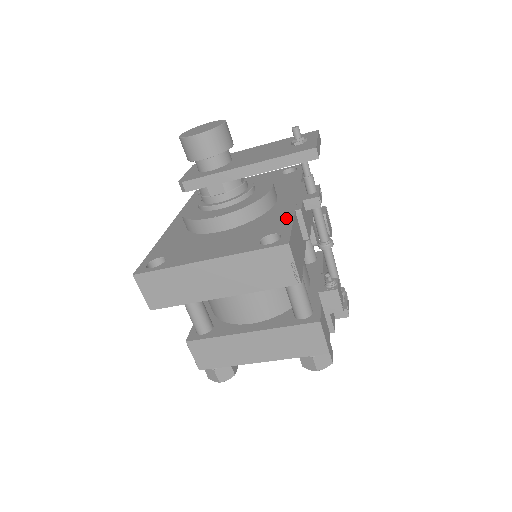
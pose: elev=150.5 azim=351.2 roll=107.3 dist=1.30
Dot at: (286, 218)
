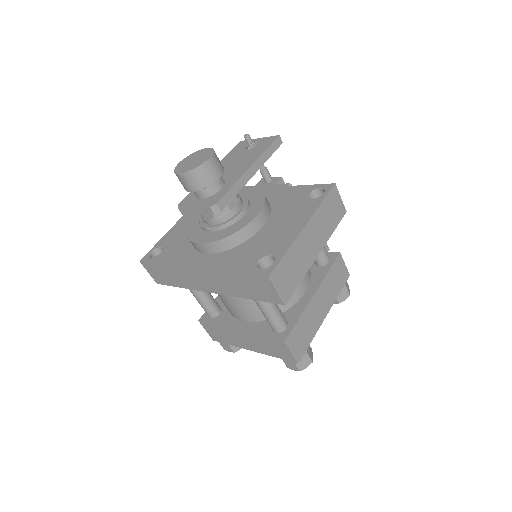
Dot at: (294, 189)
